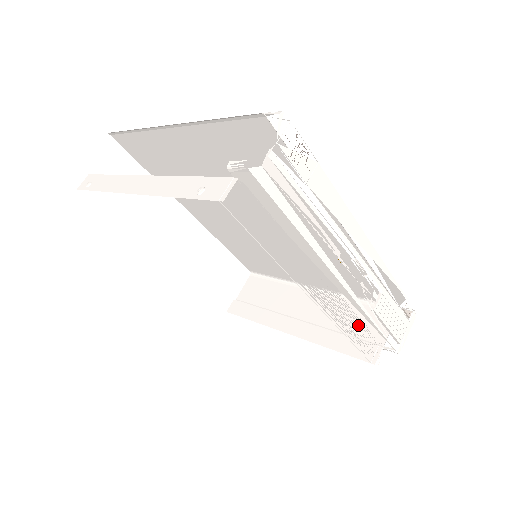
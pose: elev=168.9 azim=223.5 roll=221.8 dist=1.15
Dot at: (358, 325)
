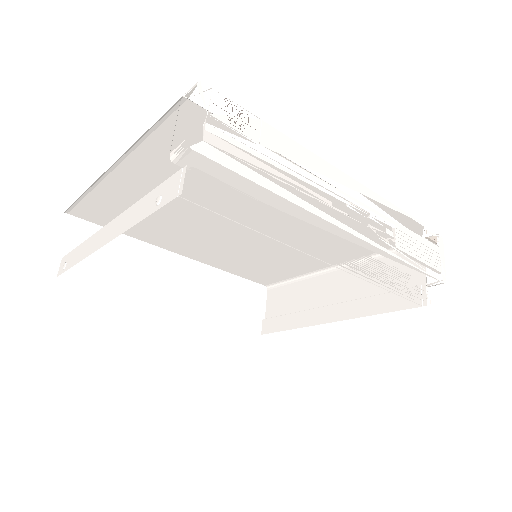
Dot at: occluded
